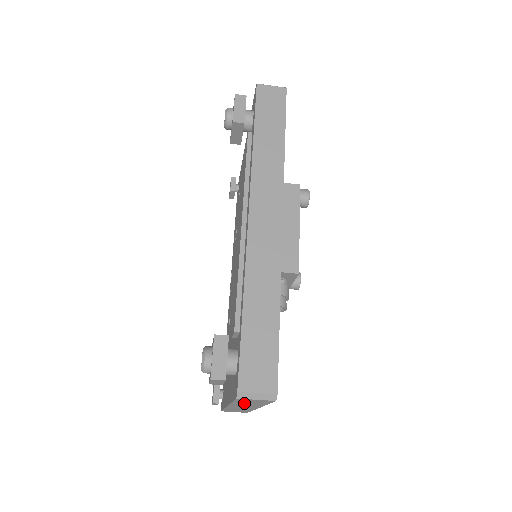
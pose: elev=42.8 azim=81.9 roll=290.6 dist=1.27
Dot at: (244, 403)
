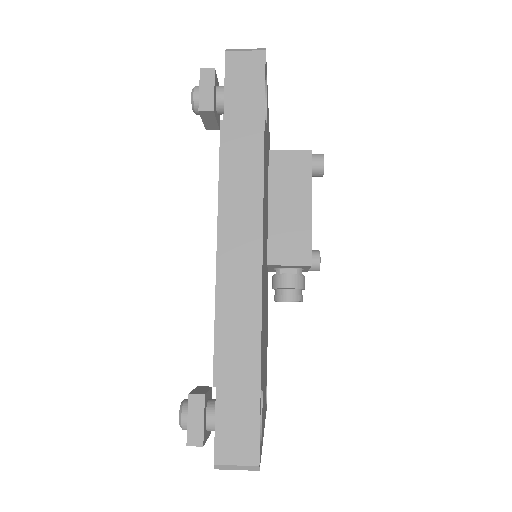
Dot at: occluded
